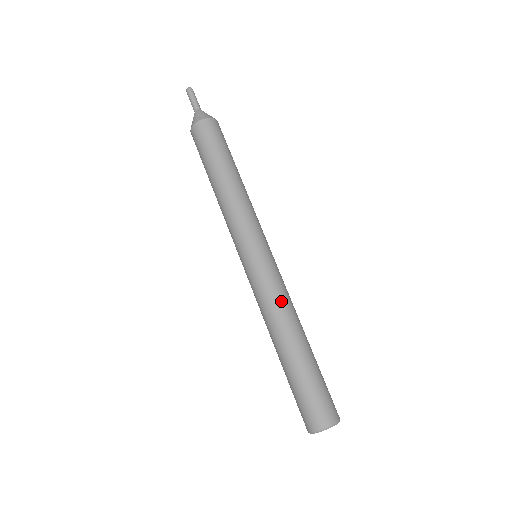
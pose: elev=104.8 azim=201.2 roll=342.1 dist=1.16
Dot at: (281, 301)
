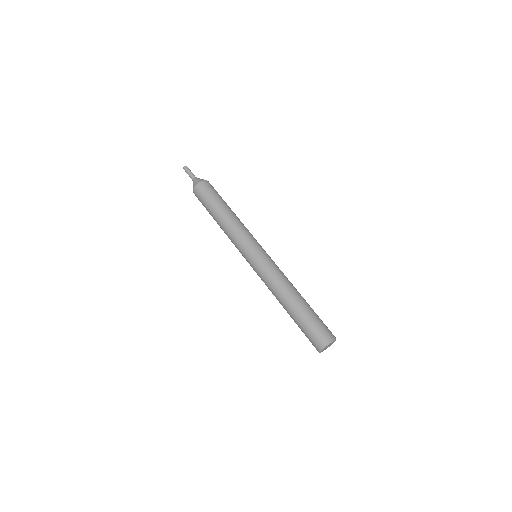
Dot at: occluded
